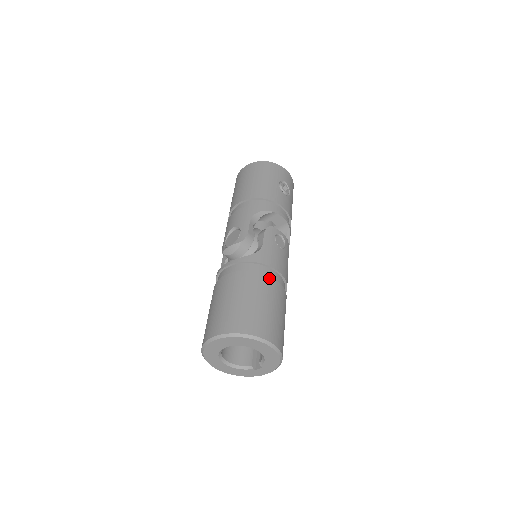
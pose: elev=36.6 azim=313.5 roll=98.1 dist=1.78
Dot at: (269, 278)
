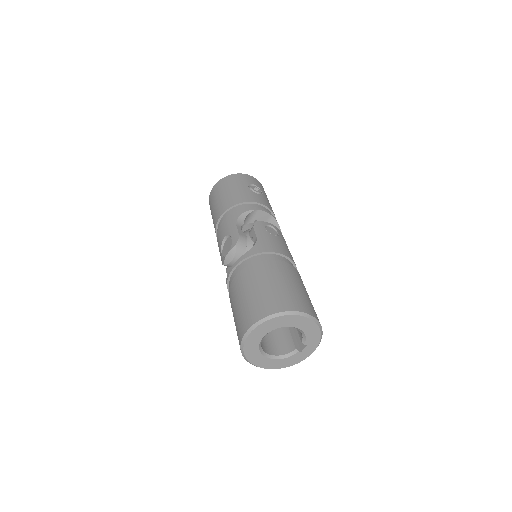
Dot at: (275, 261)
